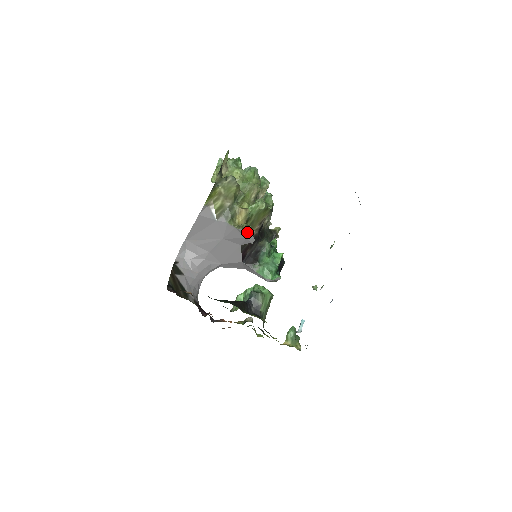
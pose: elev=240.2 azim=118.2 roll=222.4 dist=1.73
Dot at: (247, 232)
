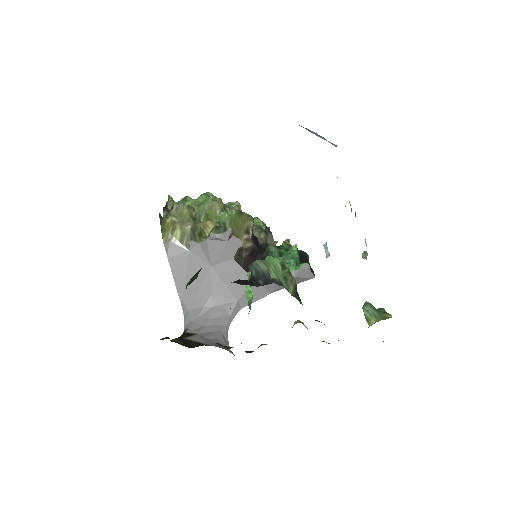
Dot at: (220, 232)
